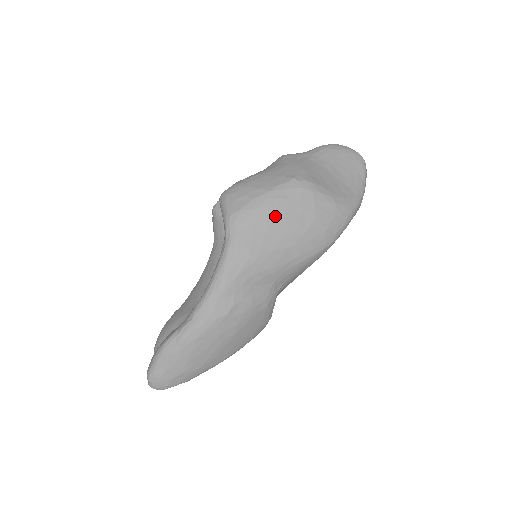
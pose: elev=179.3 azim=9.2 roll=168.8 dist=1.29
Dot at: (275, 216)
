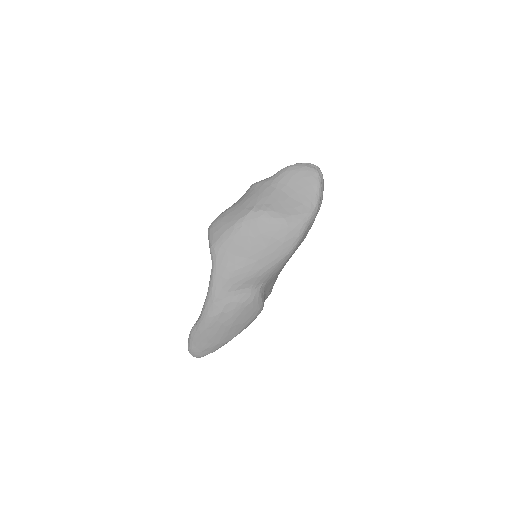
Dot at: (240, 242)
